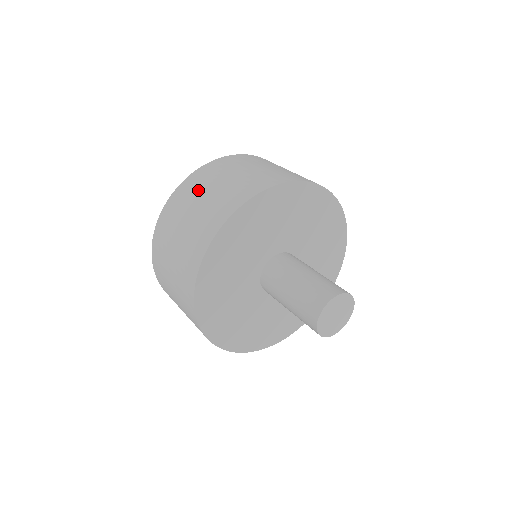
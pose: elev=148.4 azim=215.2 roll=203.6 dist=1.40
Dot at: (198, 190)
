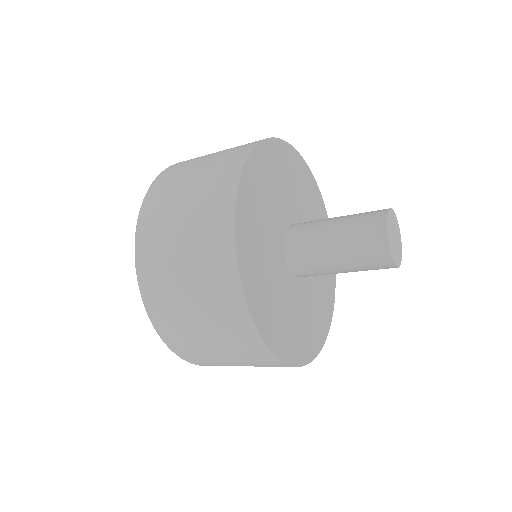
Dot at: occluded
